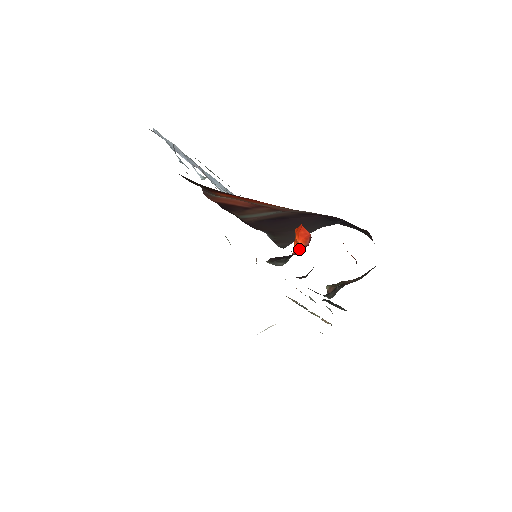
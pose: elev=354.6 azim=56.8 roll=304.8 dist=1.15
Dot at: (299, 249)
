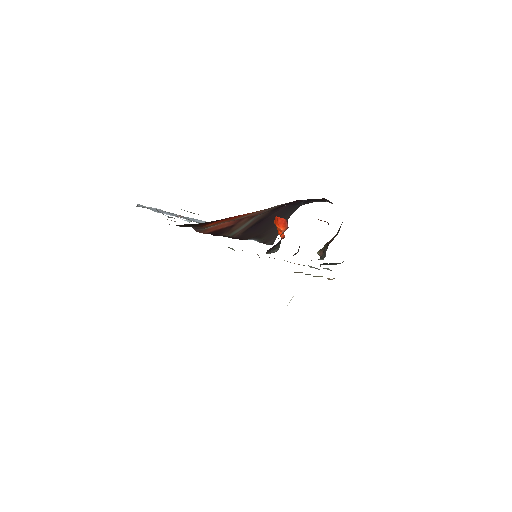
Dot at: (283, 234)
